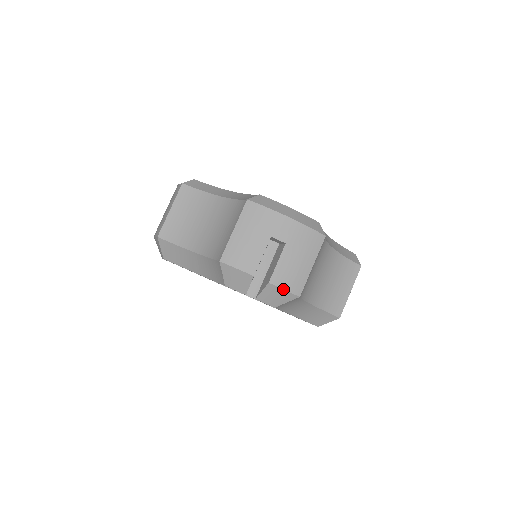
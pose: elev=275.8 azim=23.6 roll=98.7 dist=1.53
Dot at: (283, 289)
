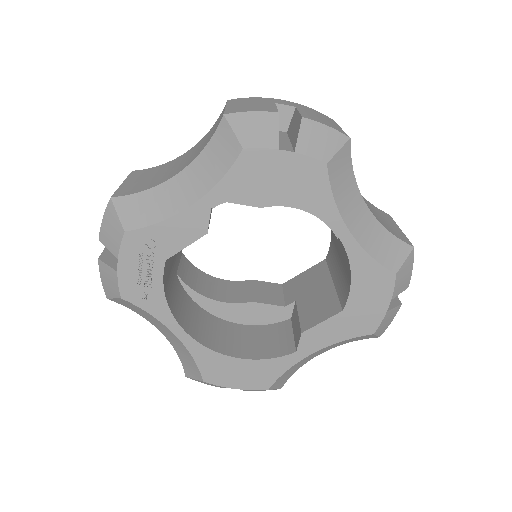
Dot at: (324, 125)
